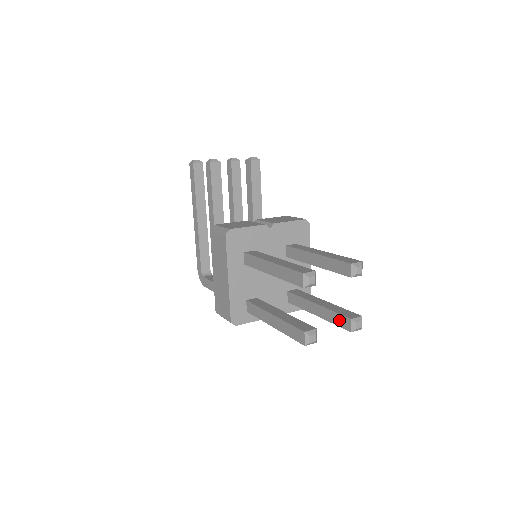
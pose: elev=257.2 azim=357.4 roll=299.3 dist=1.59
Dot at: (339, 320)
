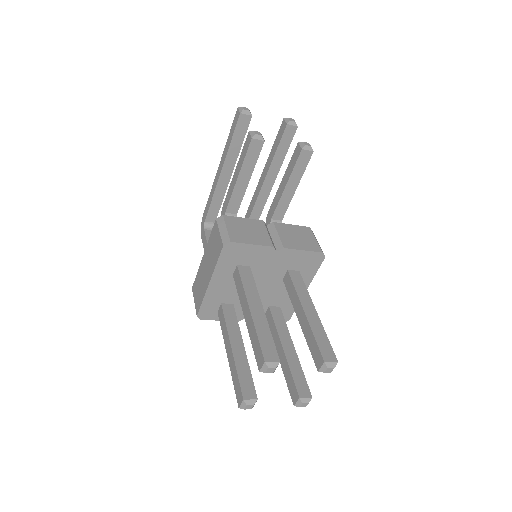
Dot at: (291, 385)
